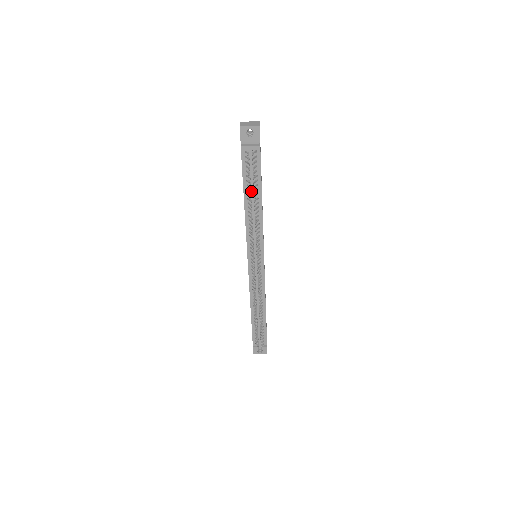
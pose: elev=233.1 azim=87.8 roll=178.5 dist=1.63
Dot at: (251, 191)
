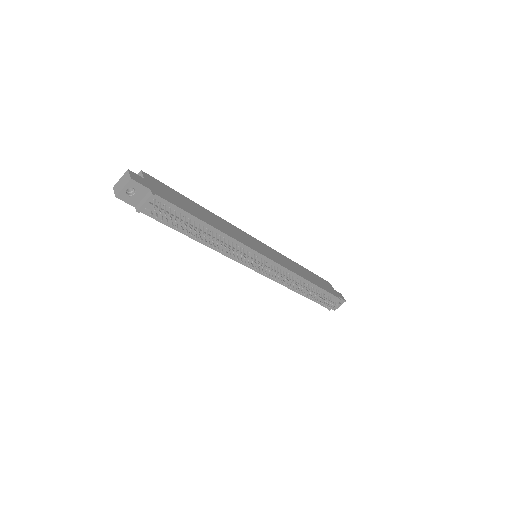
Dot at: (190, 230)
